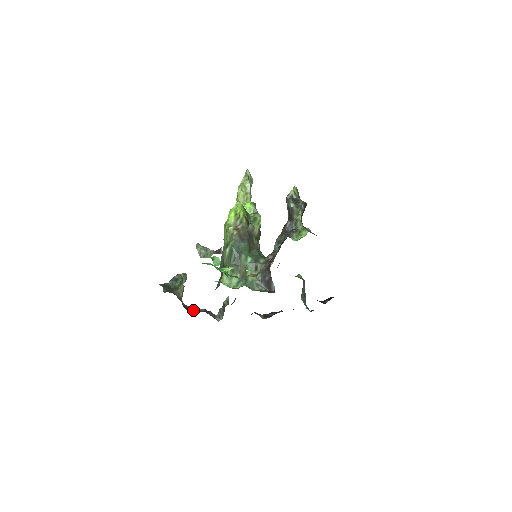
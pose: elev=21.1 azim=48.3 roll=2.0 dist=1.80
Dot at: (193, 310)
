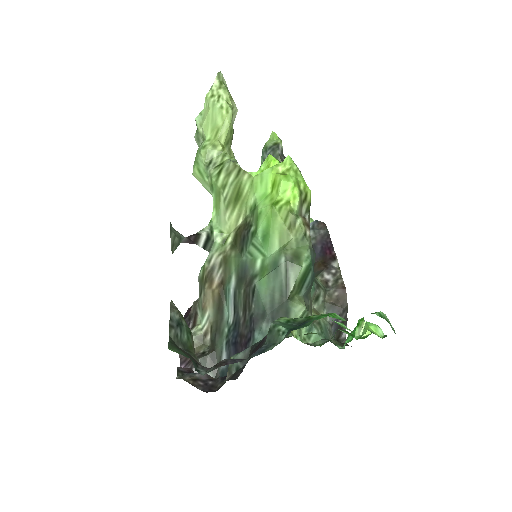
Dot at: (188, 381)
